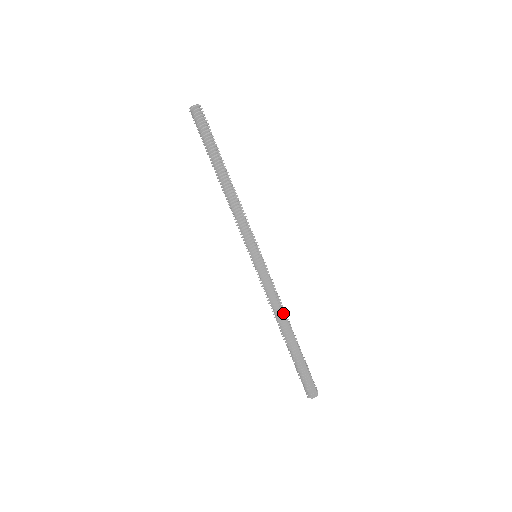
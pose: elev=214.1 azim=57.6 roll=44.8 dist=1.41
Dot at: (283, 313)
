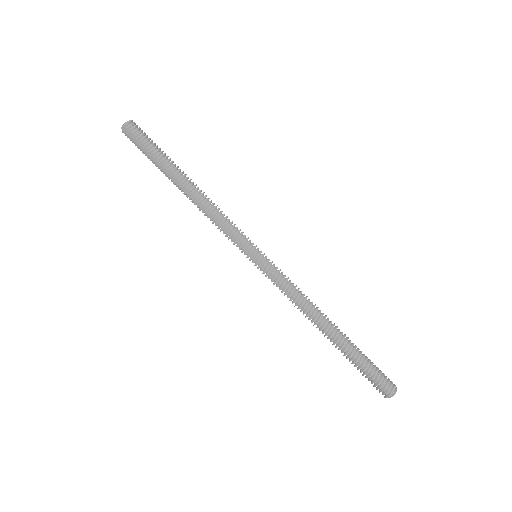
Dot at: (310, 311)
